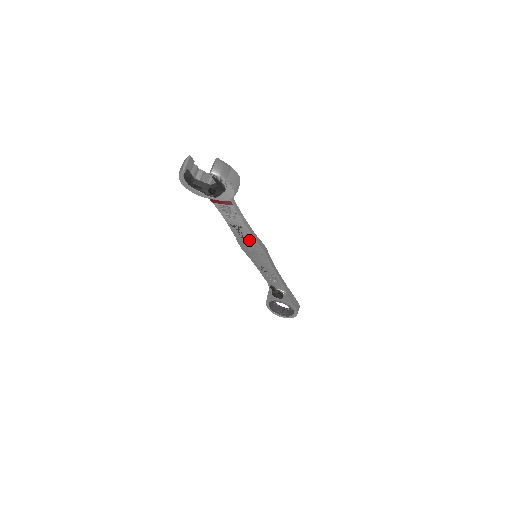
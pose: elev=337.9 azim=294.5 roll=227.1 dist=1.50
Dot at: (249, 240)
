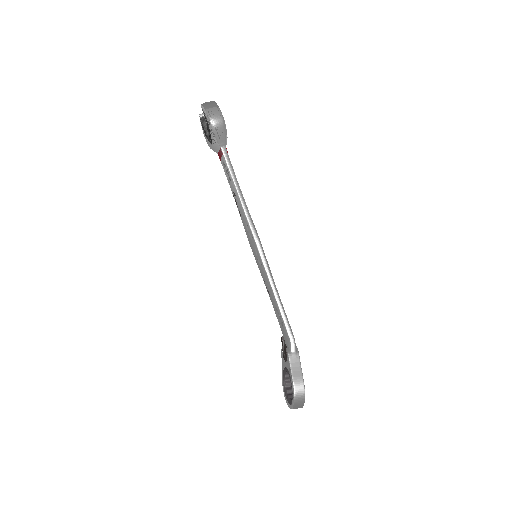
Dot at: (244, 219)
